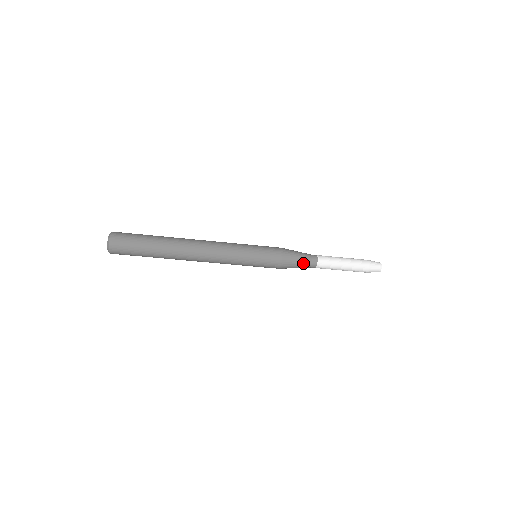
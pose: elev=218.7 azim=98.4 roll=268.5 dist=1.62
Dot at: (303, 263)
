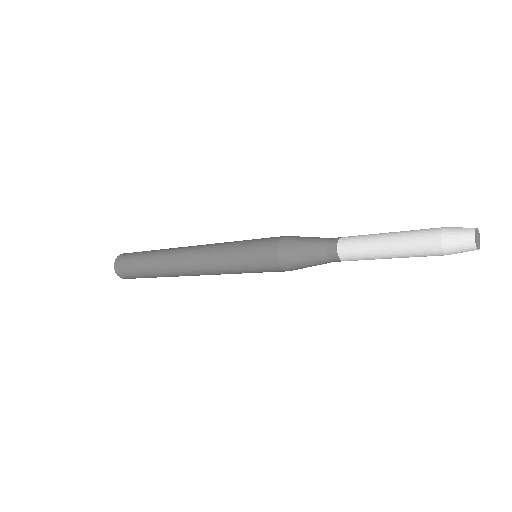
Dot at: (315, 259)
